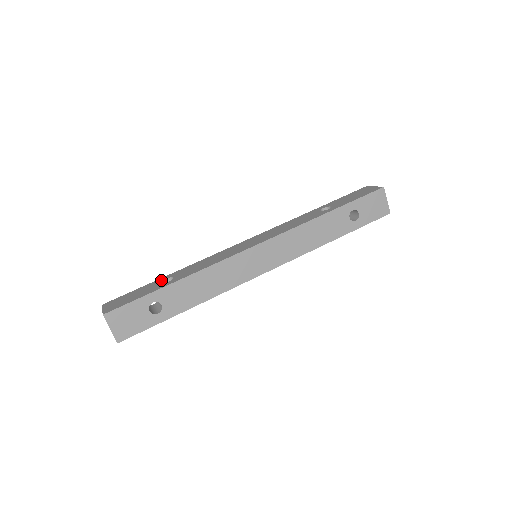
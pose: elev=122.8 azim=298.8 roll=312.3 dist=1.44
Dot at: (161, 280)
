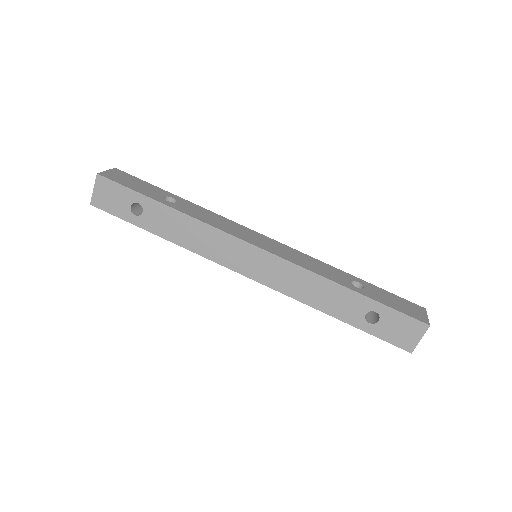
Dot at: (169, 195)
